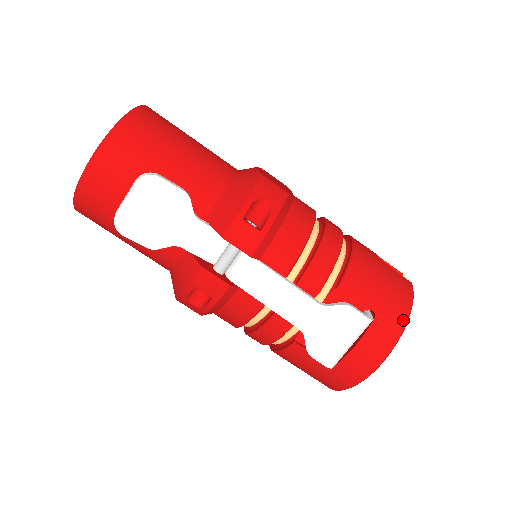
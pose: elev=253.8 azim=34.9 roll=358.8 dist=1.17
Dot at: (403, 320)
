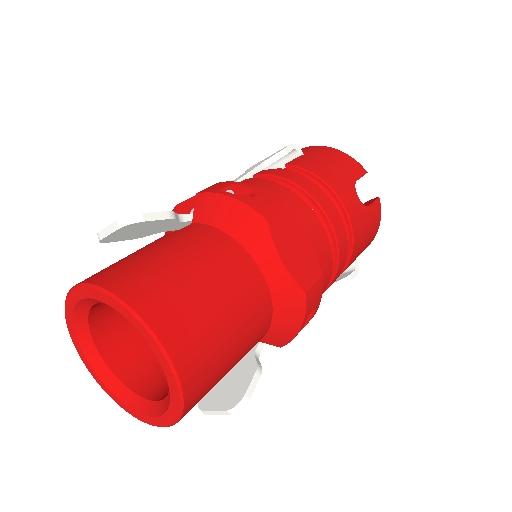
Dot at: (372, 240)
